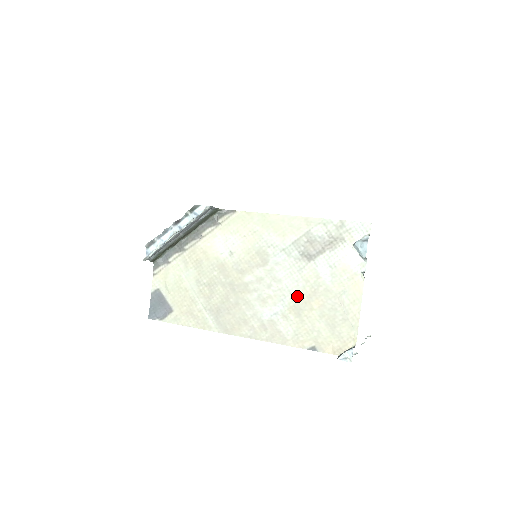
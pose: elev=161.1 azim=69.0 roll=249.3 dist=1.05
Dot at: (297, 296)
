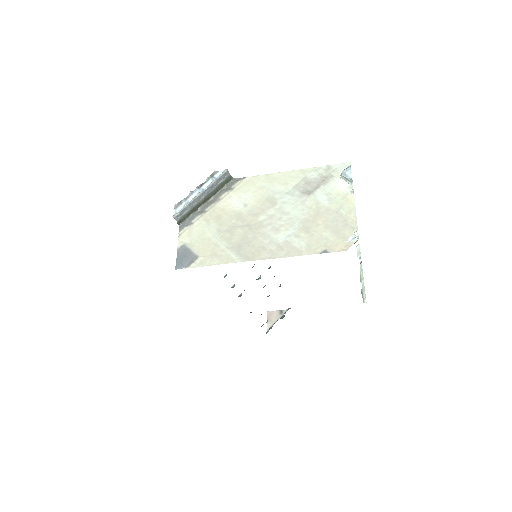
Dot at: (304, 219)
